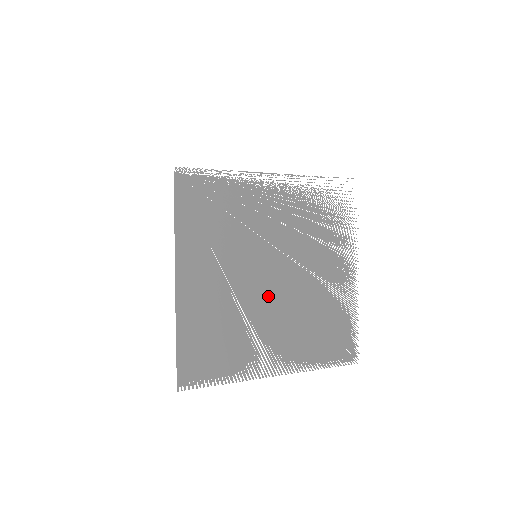
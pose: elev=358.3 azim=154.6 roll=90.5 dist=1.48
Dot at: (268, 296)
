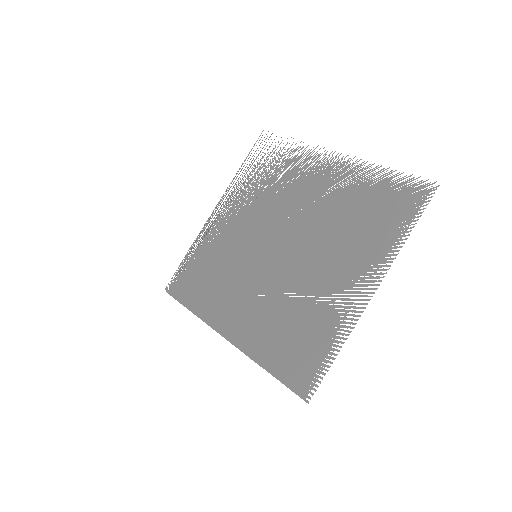
Dot at: (293, 261)
